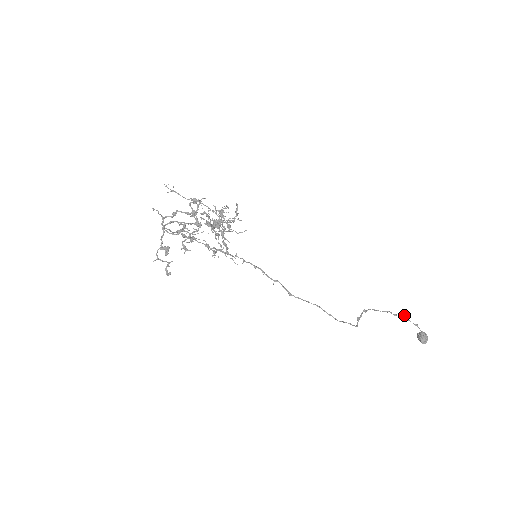
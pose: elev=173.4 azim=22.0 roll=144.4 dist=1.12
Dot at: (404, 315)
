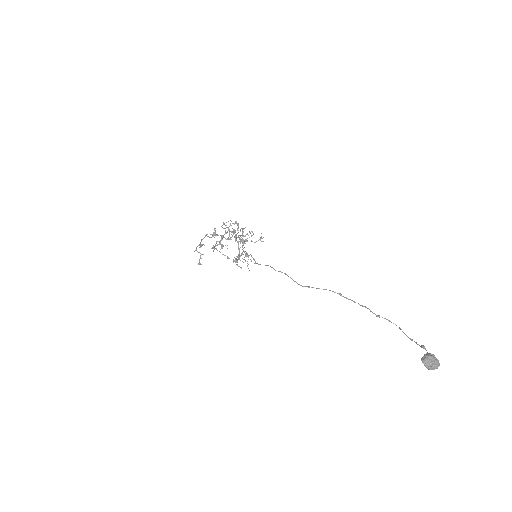
Dot at: (400, 328)
